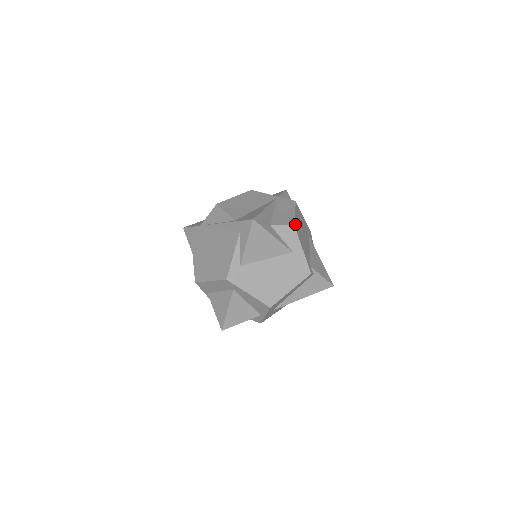
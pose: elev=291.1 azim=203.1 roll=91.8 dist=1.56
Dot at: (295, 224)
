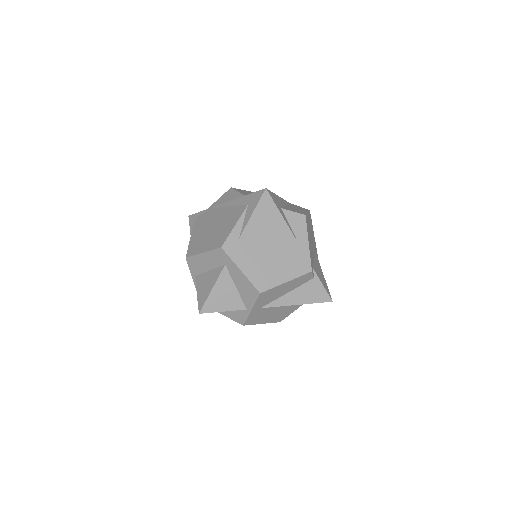
Dot at: (306, 217)
